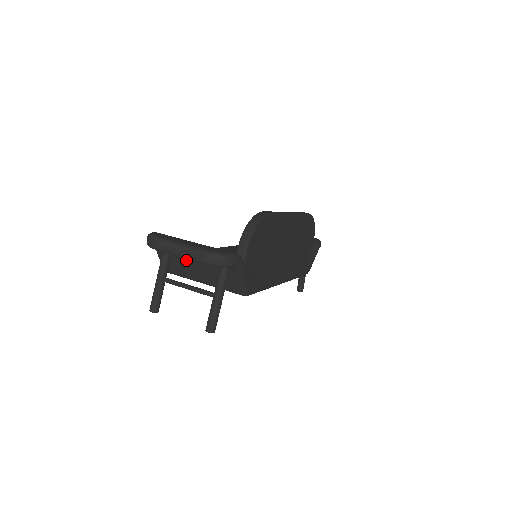
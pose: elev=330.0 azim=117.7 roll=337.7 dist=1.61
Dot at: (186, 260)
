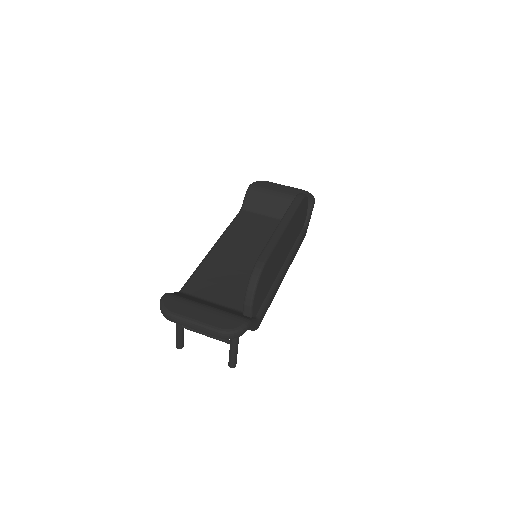
Dot at: occluded
